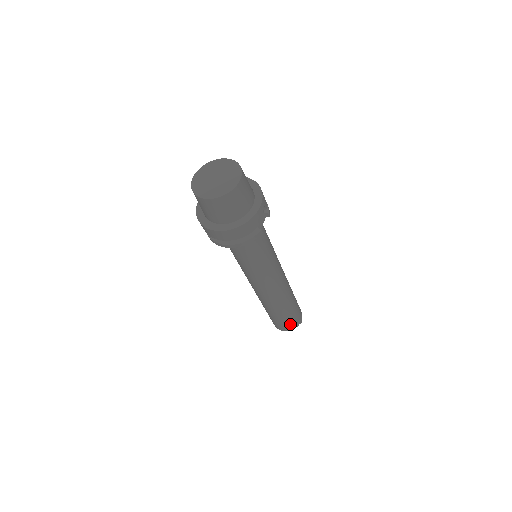
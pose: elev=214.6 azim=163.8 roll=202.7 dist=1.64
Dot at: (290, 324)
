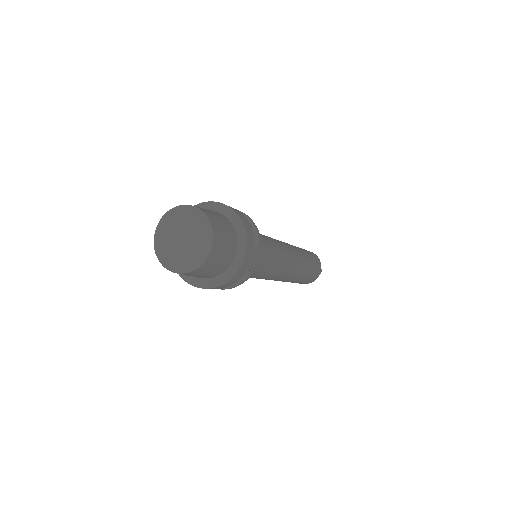
Dot at: (307, 282)
